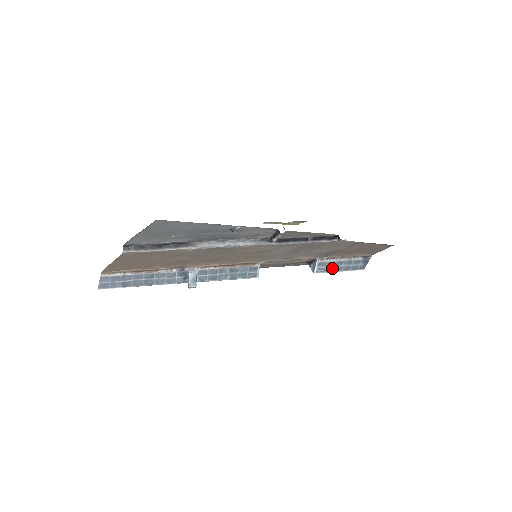
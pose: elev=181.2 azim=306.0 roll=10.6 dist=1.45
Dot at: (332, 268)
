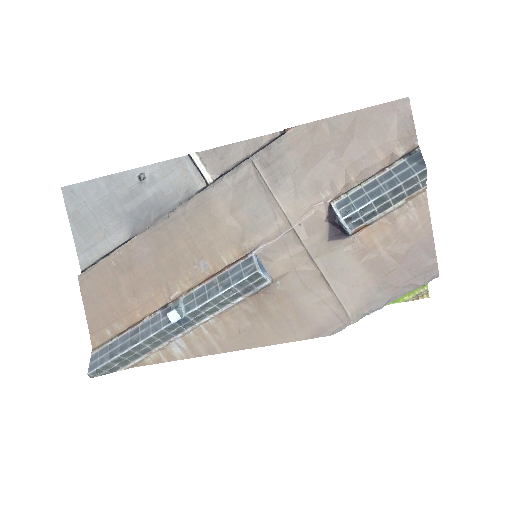
Dot at: (365, 198)
